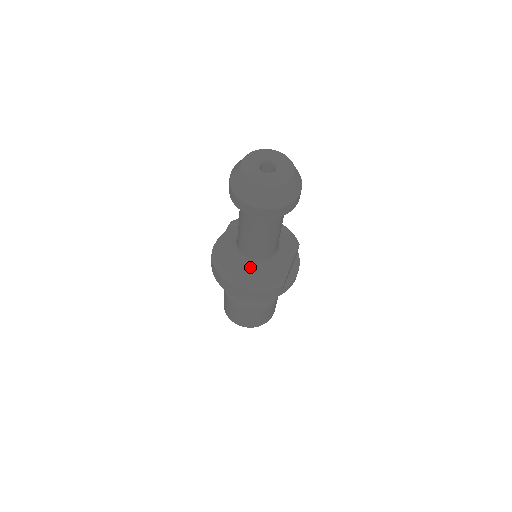
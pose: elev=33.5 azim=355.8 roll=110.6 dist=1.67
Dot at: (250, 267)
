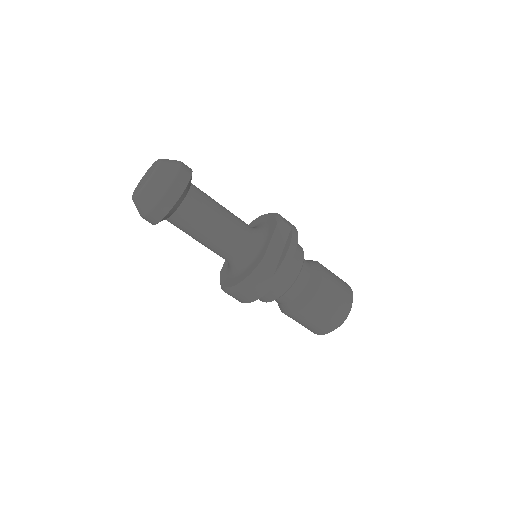
Dot at: (237, 268)
